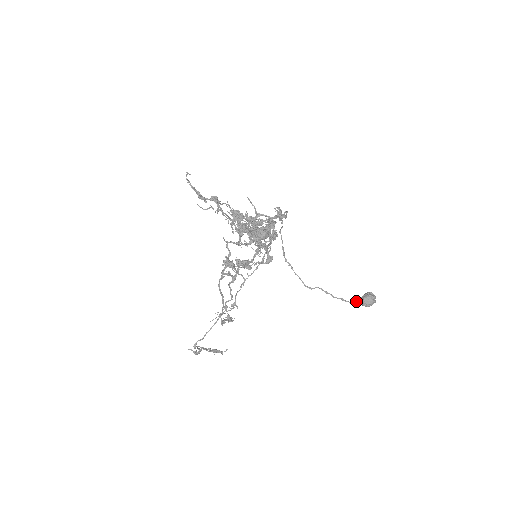
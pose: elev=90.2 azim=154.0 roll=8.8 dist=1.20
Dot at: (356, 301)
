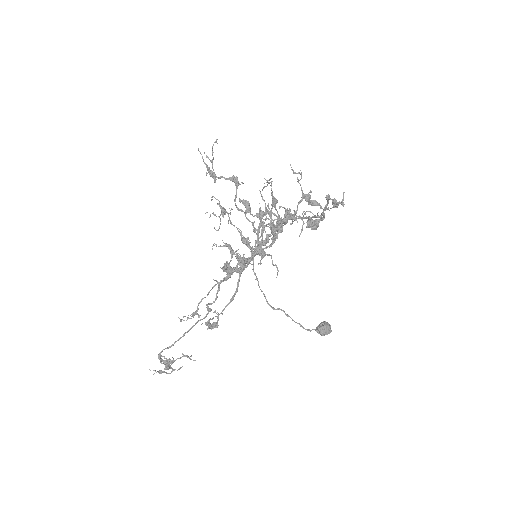
Dot at: (312, 329)
